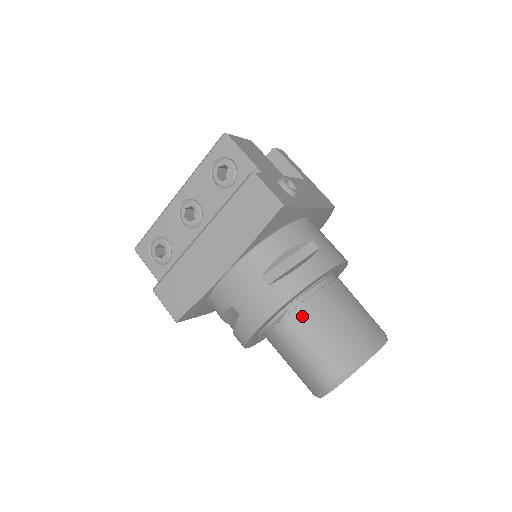
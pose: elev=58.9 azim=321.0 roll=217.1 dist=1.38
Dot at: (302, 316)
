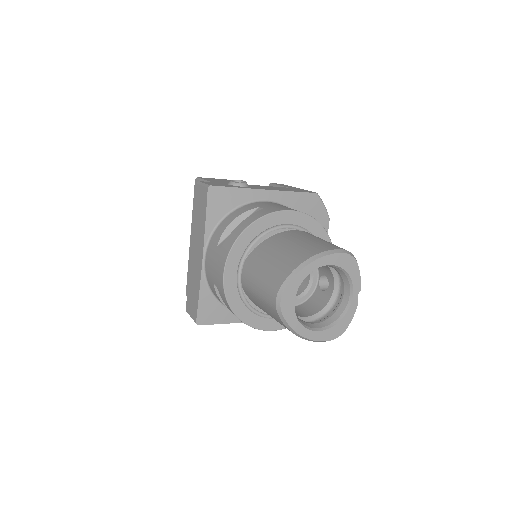
Dot at: (253, 261)
